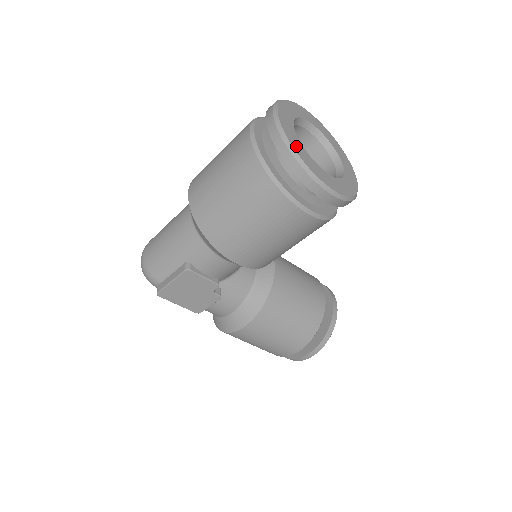
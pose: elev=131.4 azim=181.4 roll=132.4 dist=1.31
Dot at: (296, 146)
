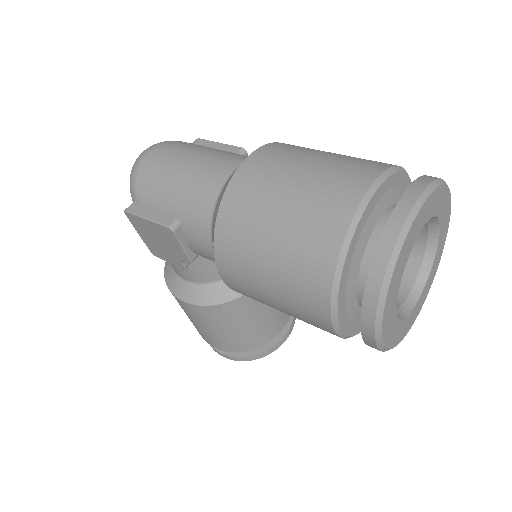
Dot at: (397, 271)
